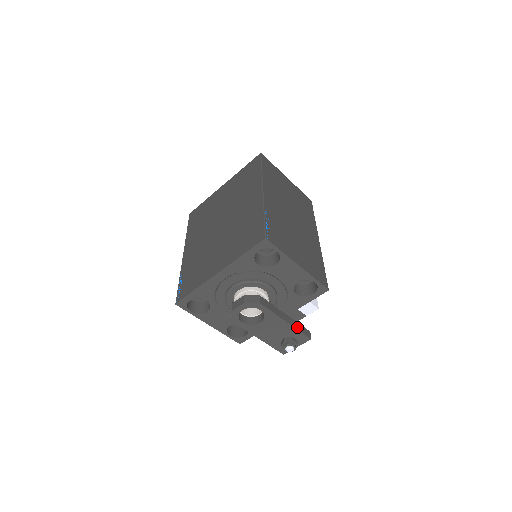
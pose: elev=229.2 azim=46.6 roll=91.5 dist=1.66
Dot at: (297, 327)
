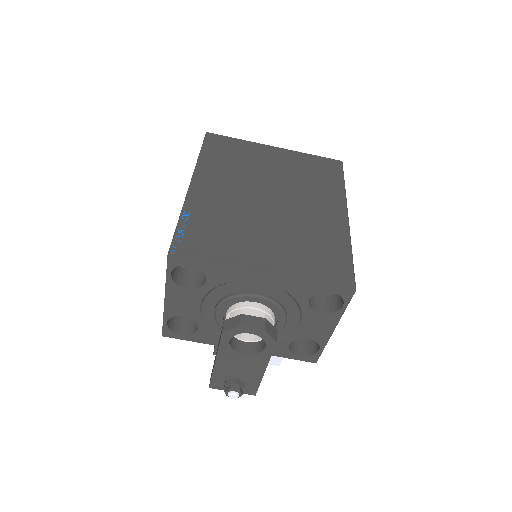
Dot at: (261, 378)
